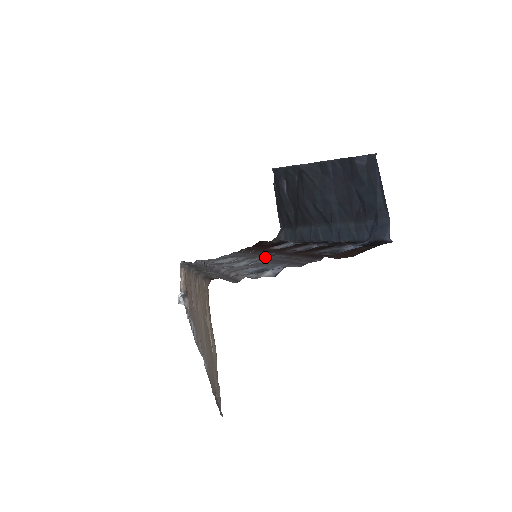
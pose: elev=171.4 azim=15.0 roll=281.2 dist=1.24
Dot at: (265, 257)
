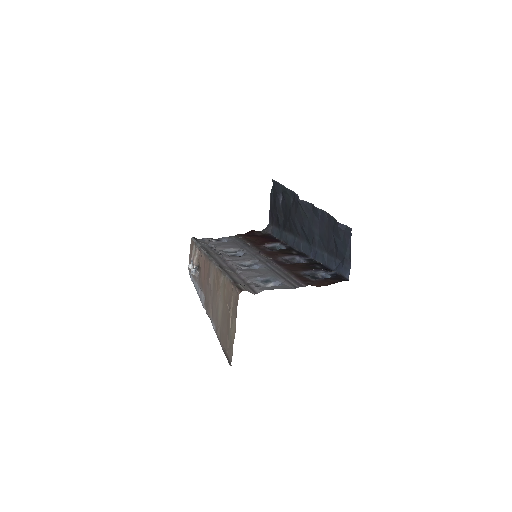
Dot at: (264, 262)
